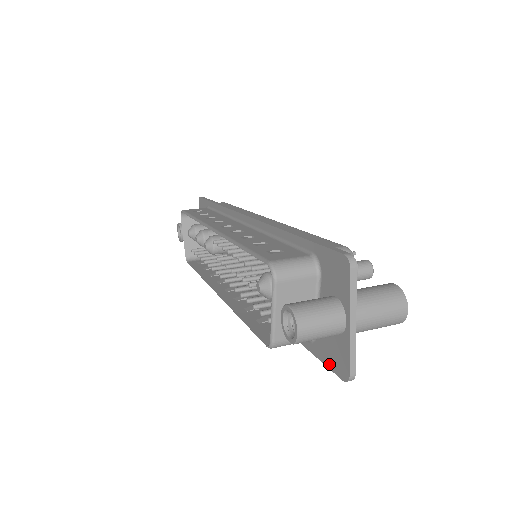
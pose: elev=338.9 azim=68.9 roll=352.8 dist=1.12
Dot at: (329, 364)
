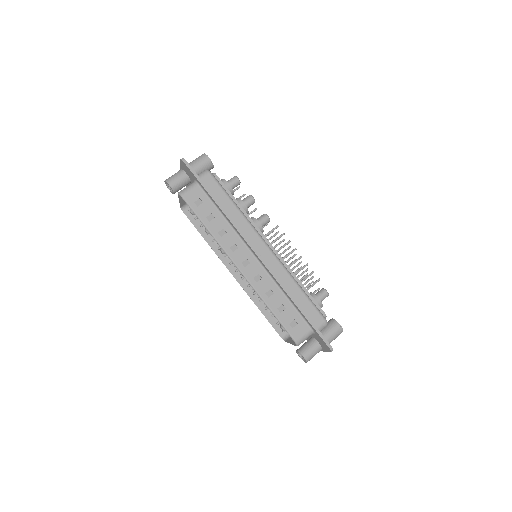
Dot at: (306, 339)
